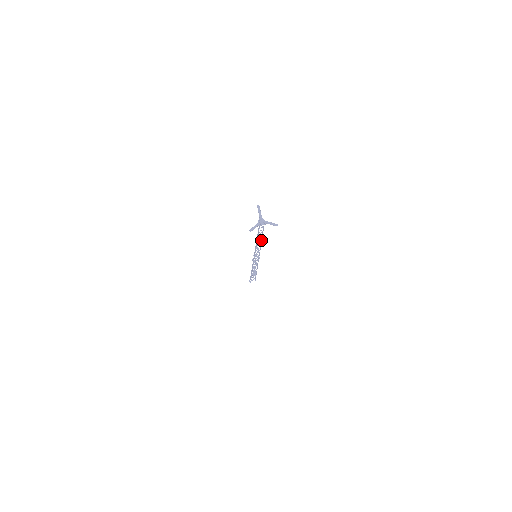
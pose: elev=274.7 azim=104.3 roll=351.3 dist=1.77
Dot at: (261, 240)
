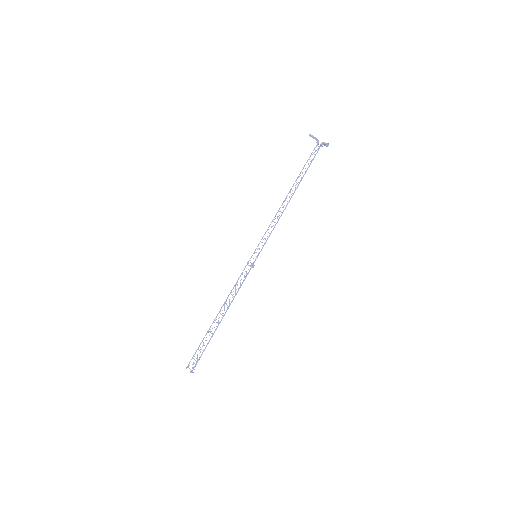
Dot at: occluded
